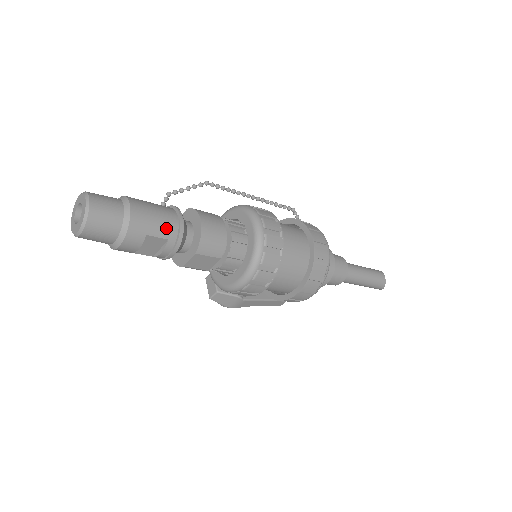
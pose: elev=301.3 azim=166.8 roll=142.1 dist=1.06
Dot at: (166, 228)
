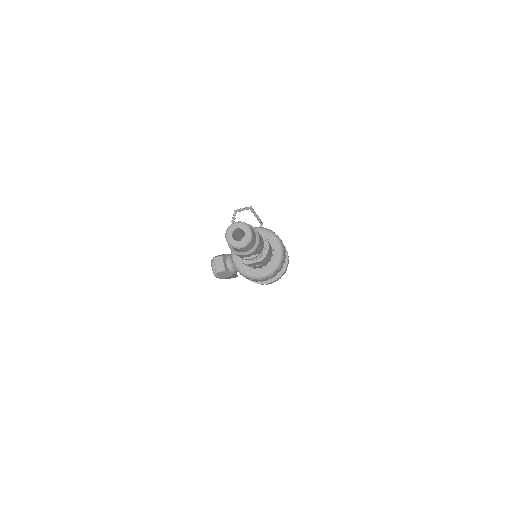
Dot at: (262, 248)
